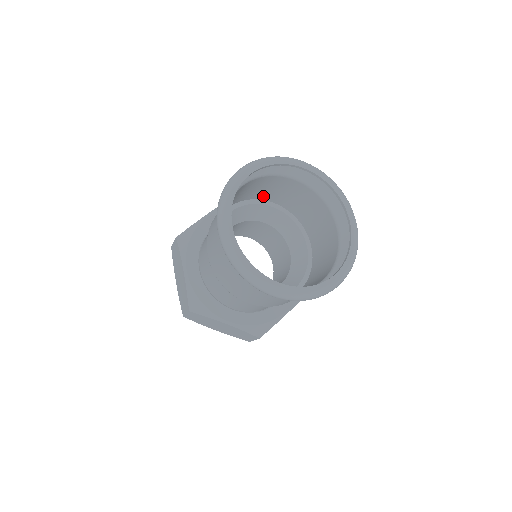
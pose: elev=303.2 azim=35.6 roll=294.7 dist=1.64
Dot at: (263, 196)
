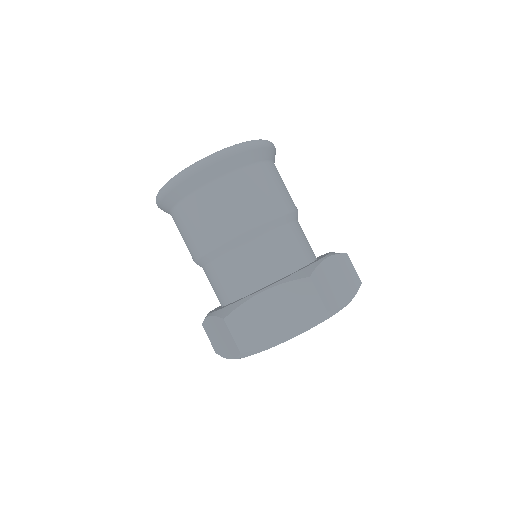
Dot at: occluded
